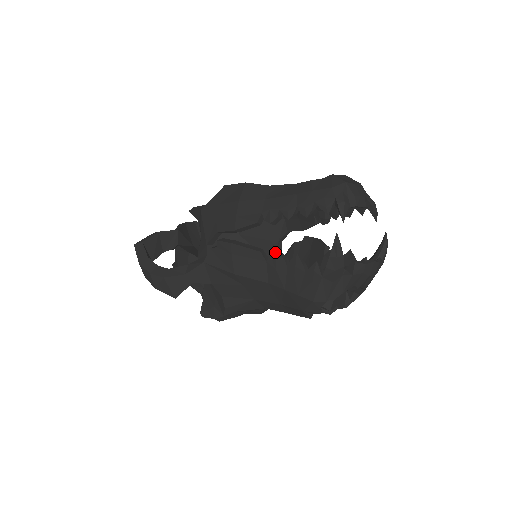
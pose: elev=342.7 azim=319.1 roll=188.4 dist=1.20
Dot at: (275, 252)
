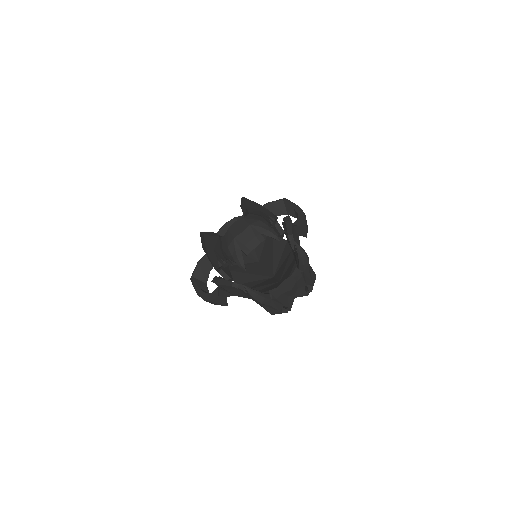
Dot at: (277, 232)
